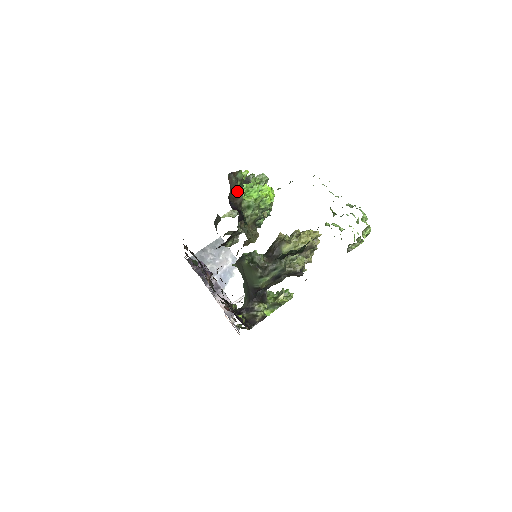
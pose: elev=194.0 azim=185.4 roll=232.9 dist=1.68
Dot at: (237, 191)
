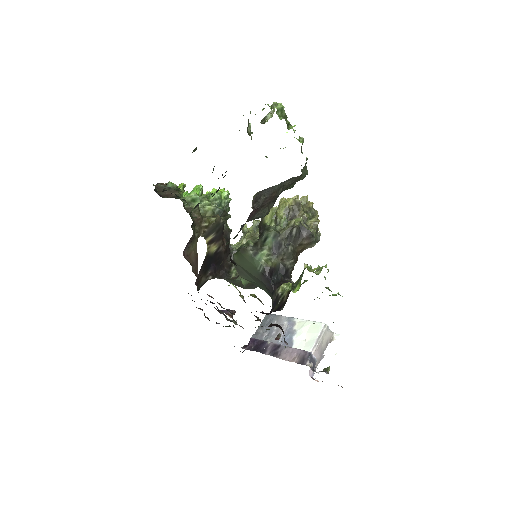
Dot at: (169, 191)
